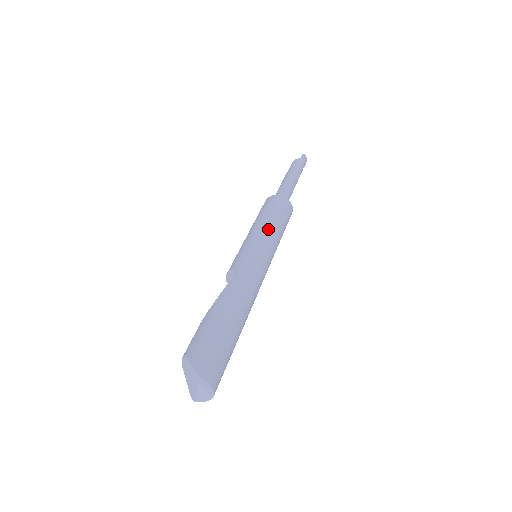
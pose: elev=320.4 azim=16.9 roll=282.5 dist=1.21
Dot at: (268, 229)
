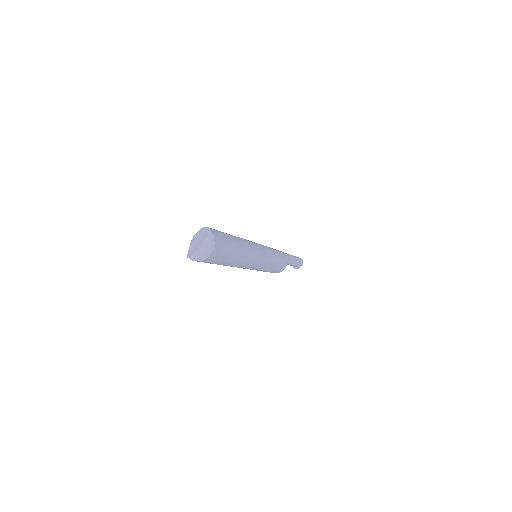
Dot at: (271, 250)
